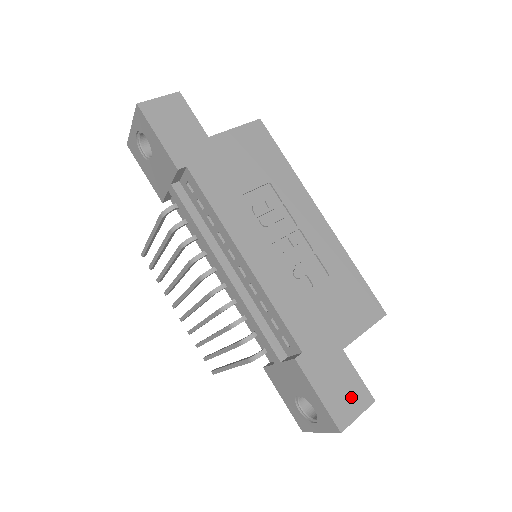
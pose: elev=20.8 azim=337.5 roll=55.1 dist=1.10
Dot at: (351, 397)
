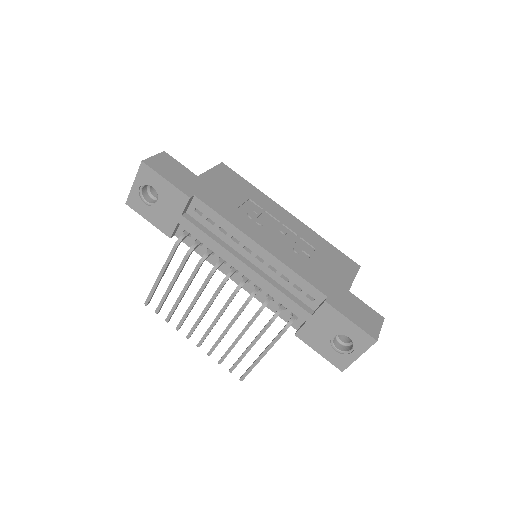
Dot at: (370, 318)
